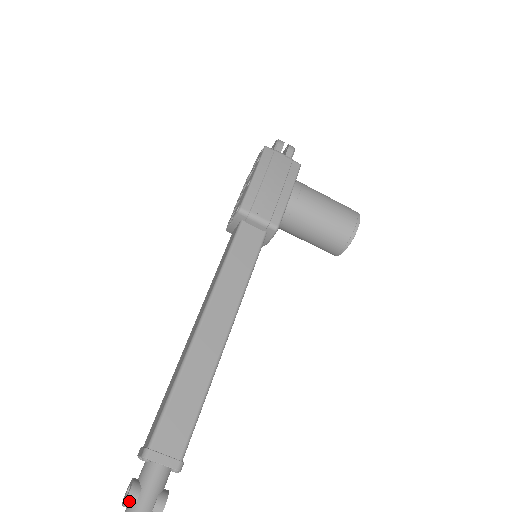
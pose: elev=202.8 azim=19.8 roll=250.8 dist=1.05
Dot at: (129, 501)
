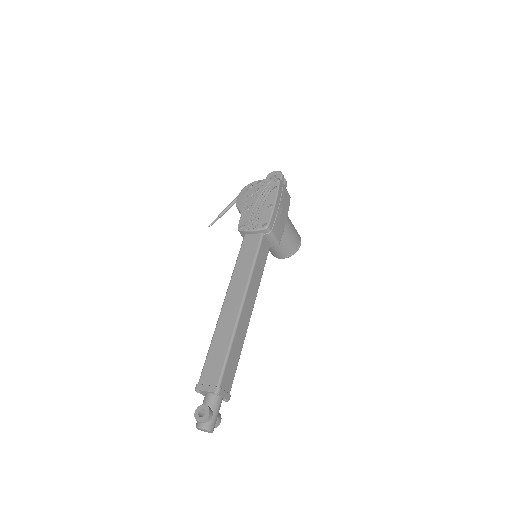
Dot at: (208, 419)
